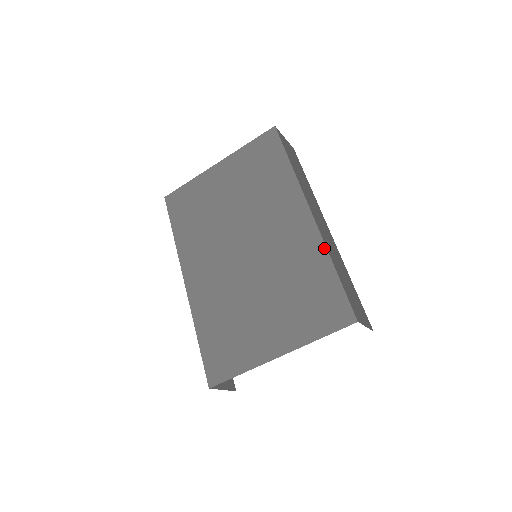
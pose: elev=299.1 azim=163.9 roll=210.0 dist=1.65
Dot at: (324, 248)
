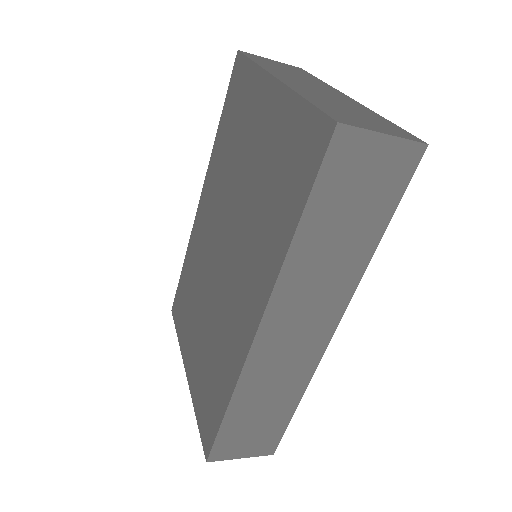
Dot at: (235, 382)
